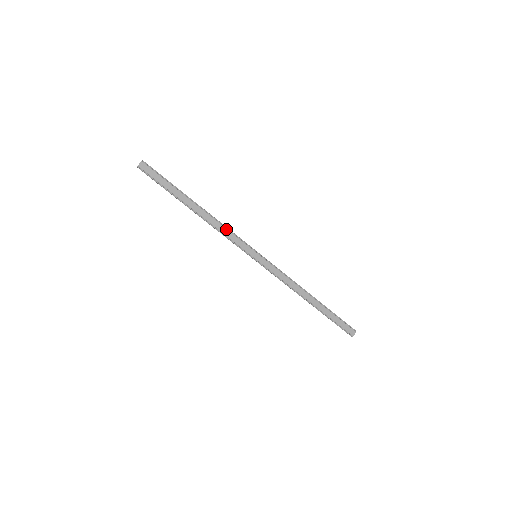
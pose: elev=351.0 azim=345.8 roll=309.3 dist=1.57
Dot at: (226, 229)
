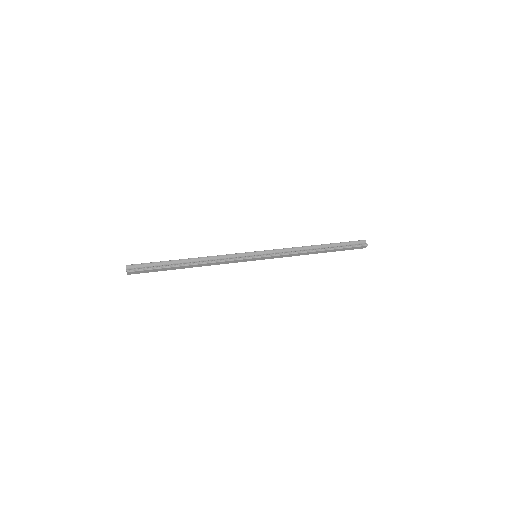
Dot at: (221, 262)
